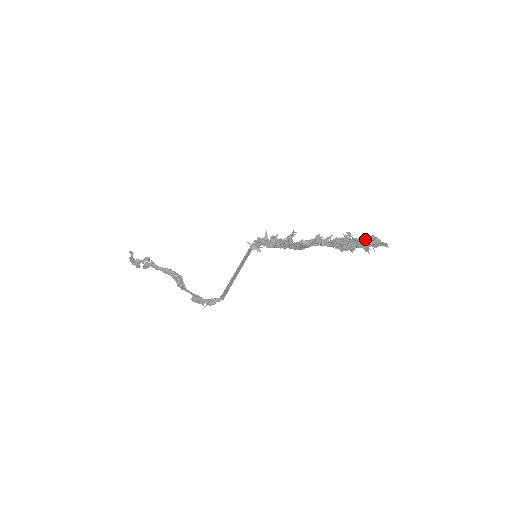
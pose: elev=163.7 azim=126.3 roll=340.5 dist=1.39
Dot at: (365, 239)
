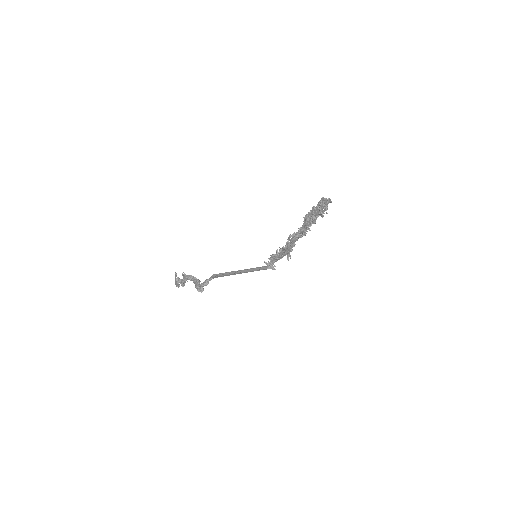
Dot at: (318, 203)
